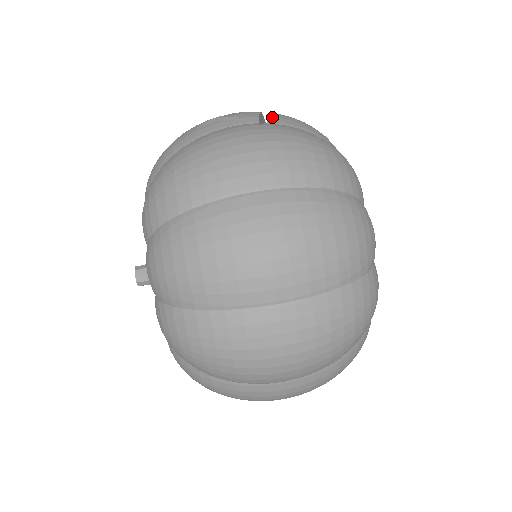
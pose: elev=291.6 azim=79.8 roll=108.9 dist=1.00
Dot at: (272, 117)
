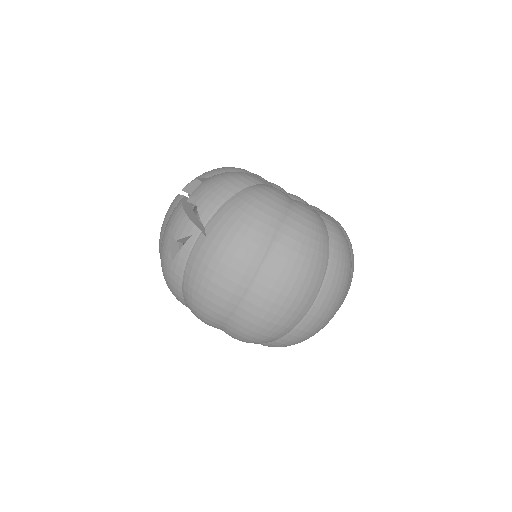
Dot at: (200, 217)
